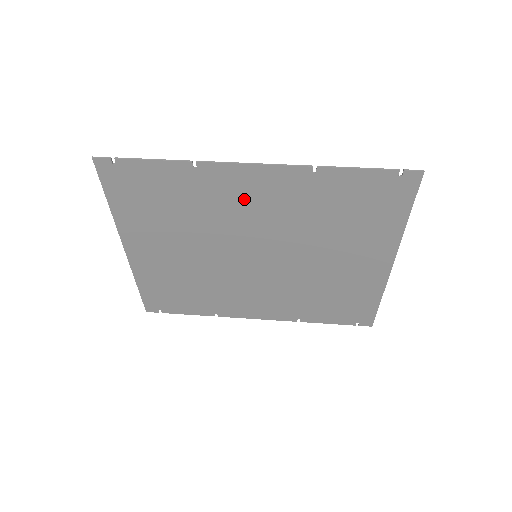
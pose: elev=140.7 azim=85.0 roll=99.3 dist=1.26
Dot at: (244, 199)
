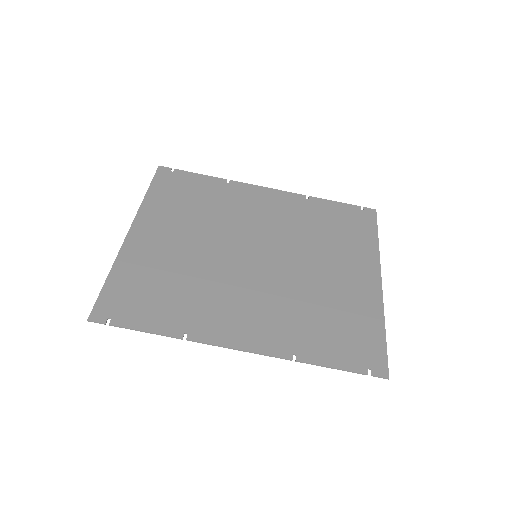
Dot at: (236, 313)
